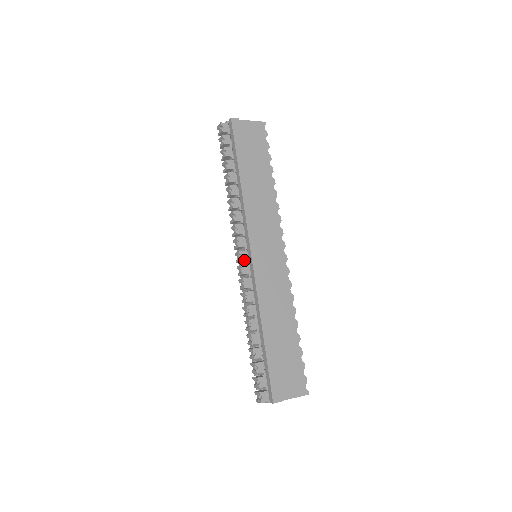
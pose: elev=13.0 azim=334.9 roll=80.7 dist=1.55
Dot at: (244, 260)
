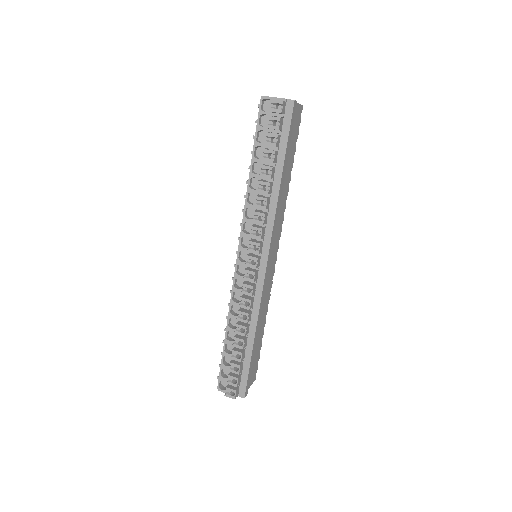
Dot at: (258, 267)
